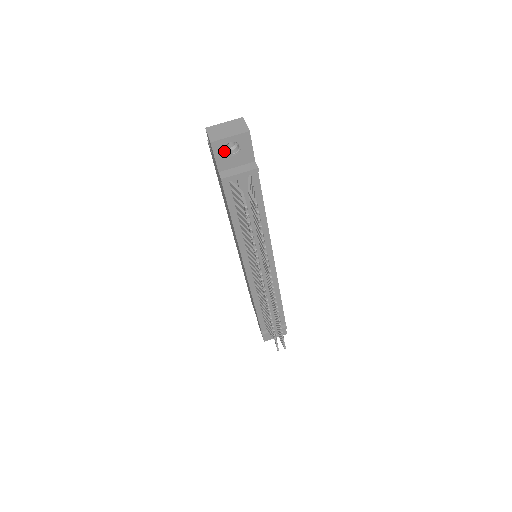
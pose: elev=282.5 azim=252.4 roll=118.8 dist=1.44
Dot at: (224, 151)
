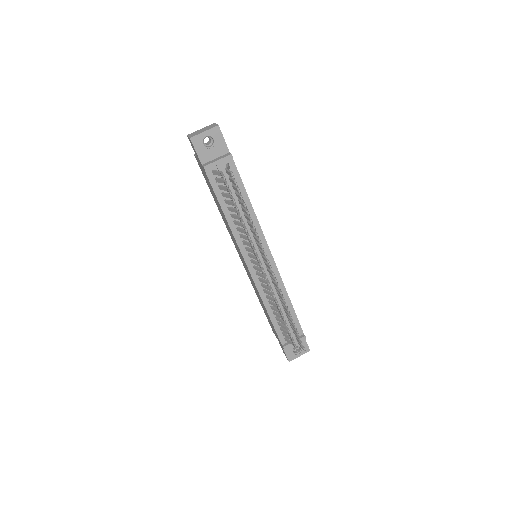
Dot at: (202, 145)
